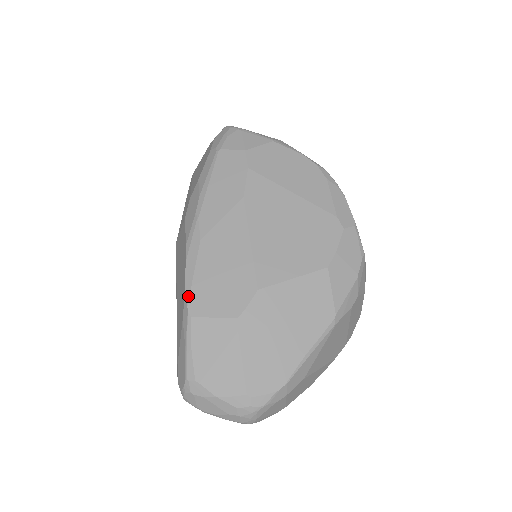
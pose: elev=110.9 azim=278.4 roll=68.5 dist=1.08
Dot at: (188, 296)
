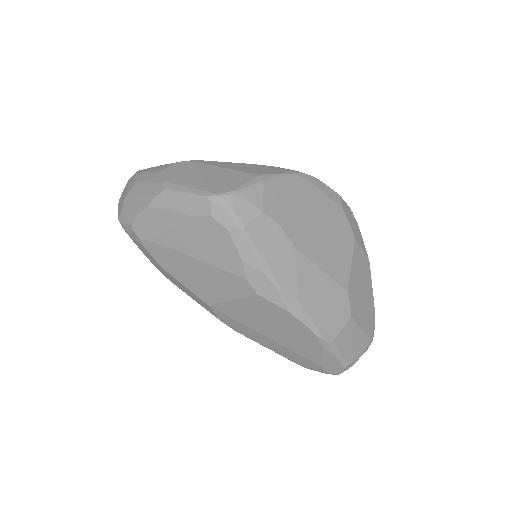
Dot at: (321, 336)
